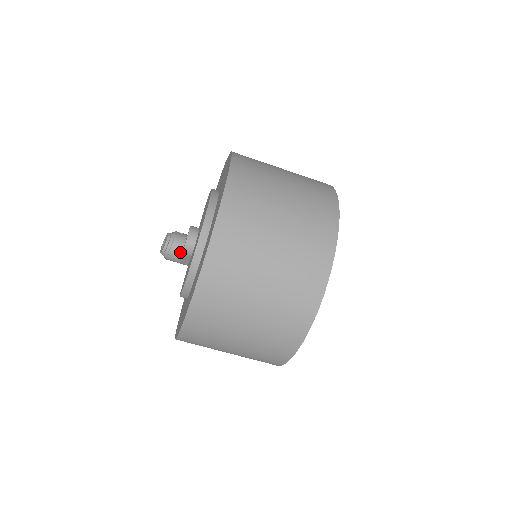
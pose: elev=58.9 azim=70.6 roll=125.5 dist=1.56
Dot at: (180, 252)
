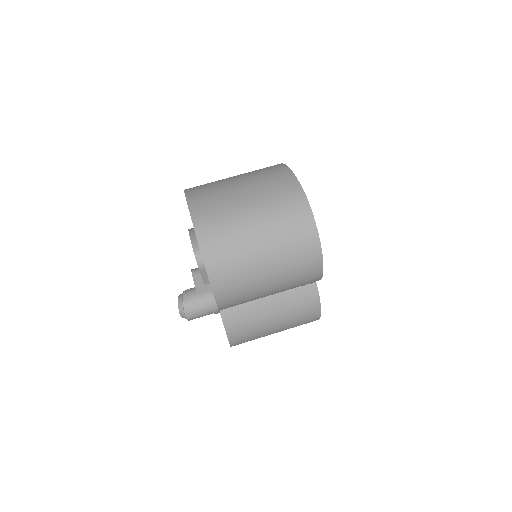
Dot at: (193, 288)
